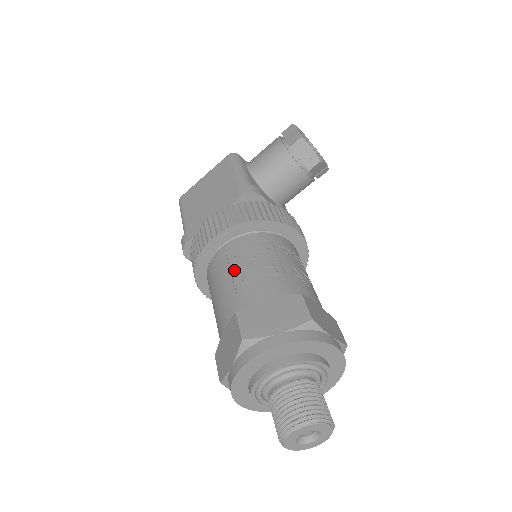
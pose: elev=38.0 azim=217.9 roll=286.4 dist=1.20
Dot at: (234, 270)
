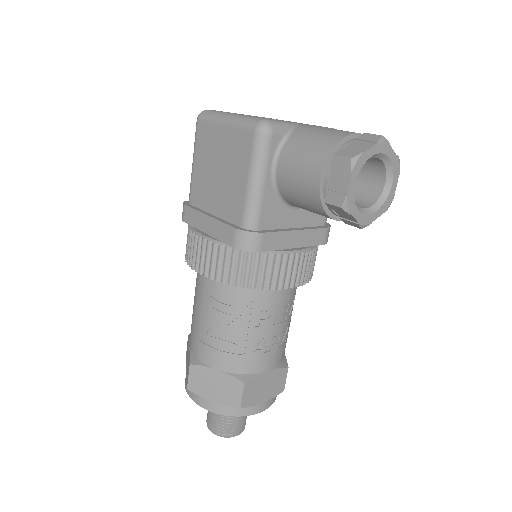
Dot at: (206, 315)
